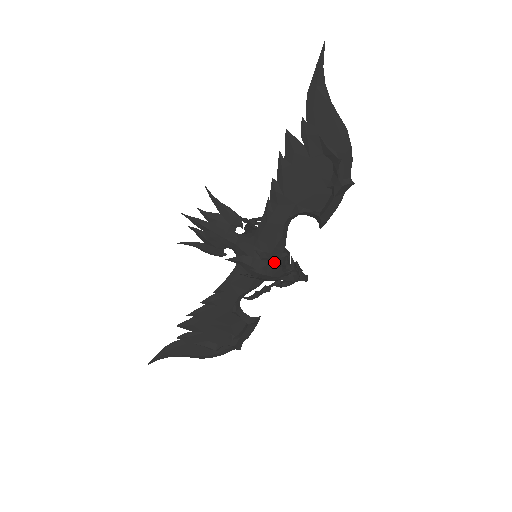
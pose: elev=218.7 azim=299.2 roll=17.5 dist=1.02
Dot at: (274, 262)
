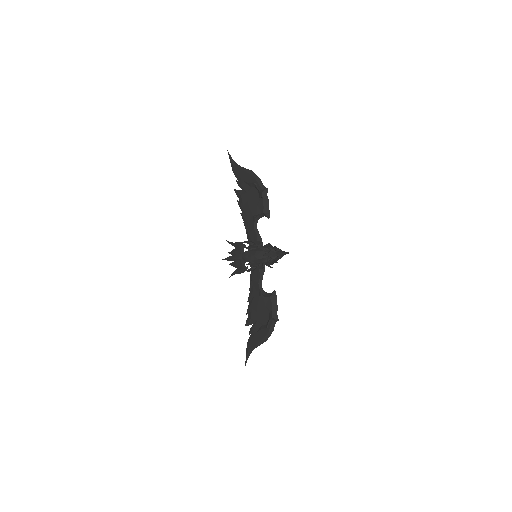
Dot at: (249, 244)
